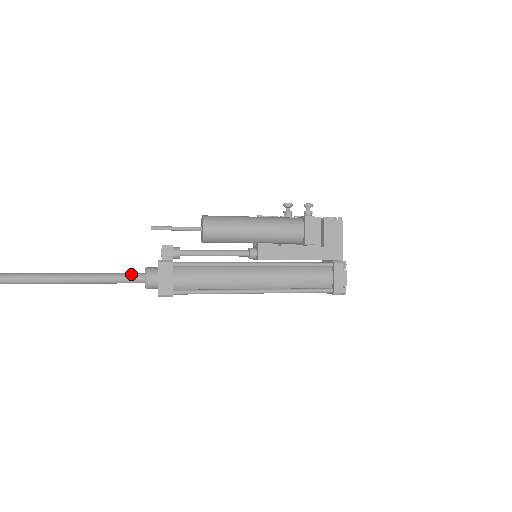
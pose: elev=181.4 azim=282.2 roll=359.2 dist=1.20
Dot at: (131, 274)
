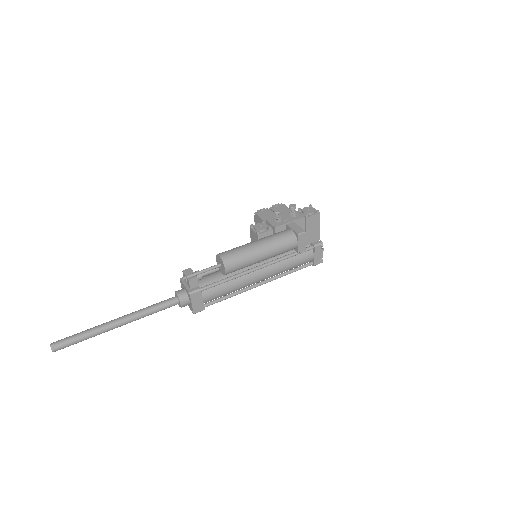
Dot at: (168, 303)
